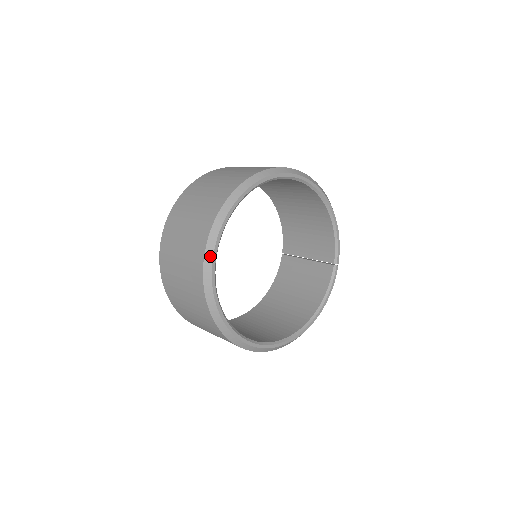
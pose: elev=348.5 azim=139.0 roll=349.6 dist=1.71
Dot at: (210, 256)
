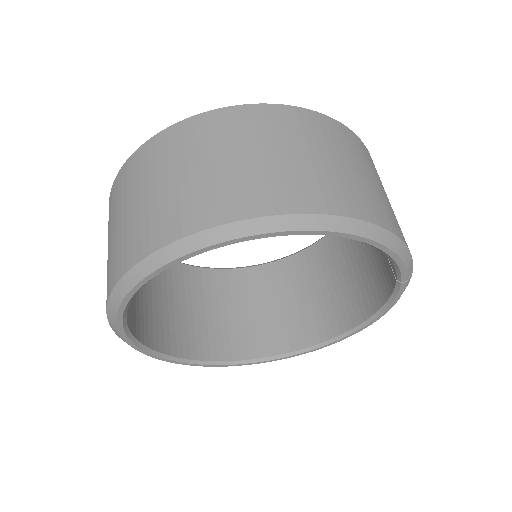
Dot at: (128, 344)
